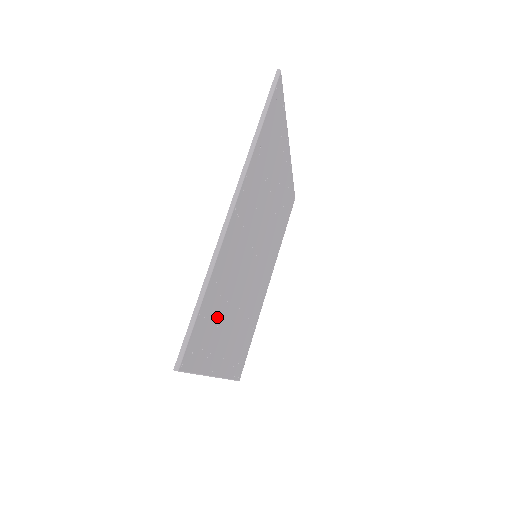
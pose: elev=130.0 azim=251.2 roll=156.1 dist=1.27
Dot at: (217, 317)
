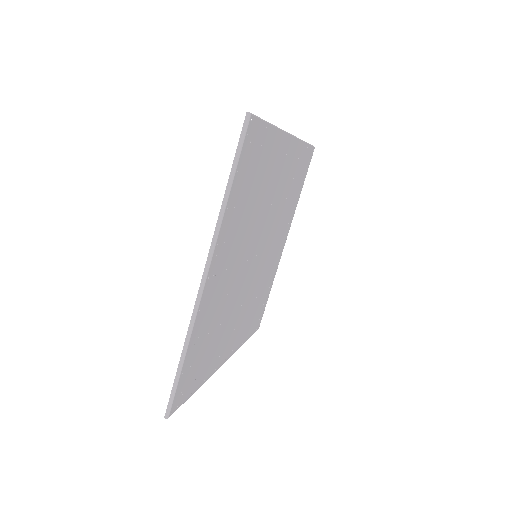
Dot at: (209, 345)
